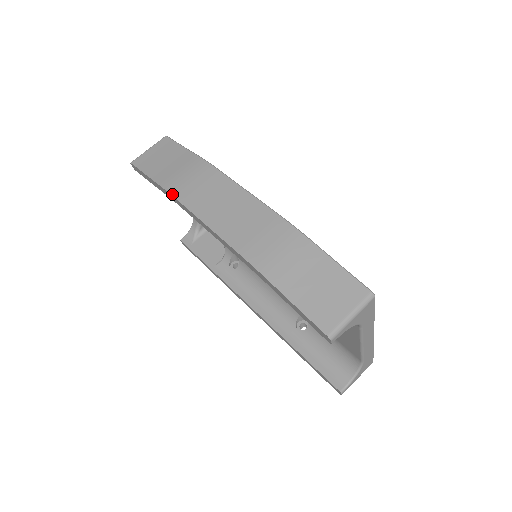
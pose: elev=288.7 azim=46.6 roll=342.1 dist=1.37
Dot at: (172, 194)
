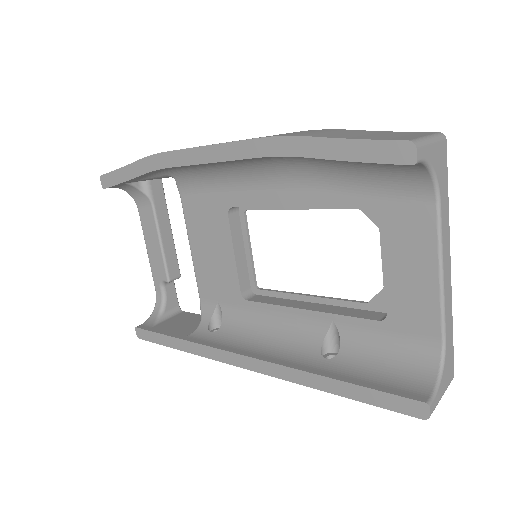
Dot at: (159, 153)
